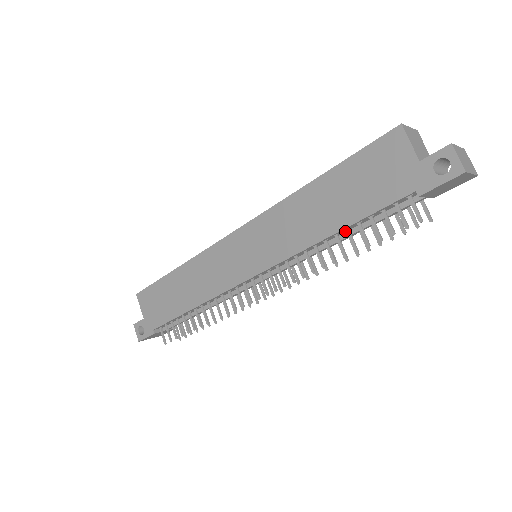
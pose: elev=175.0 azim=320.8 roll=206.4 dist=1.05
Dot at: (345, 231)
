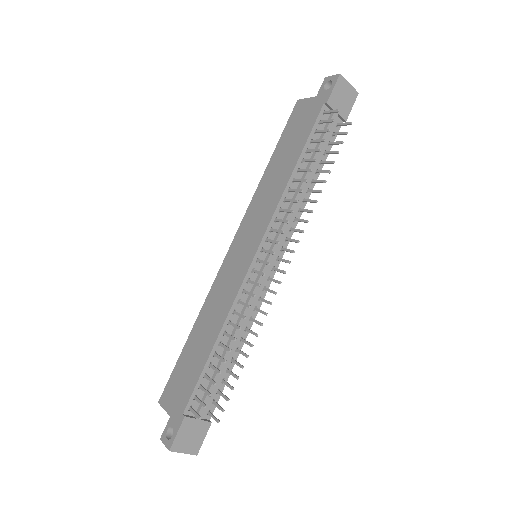
Dot at: (304, 168)
